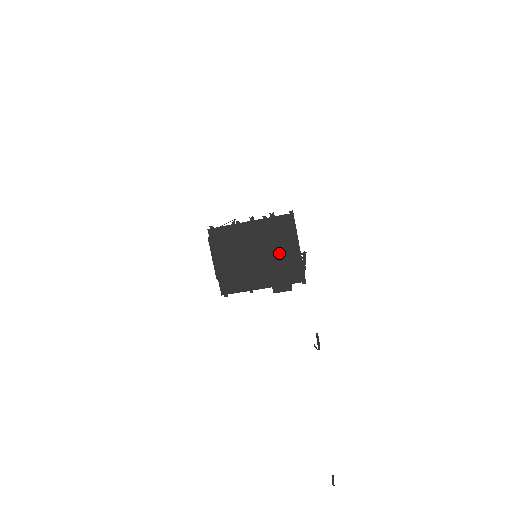
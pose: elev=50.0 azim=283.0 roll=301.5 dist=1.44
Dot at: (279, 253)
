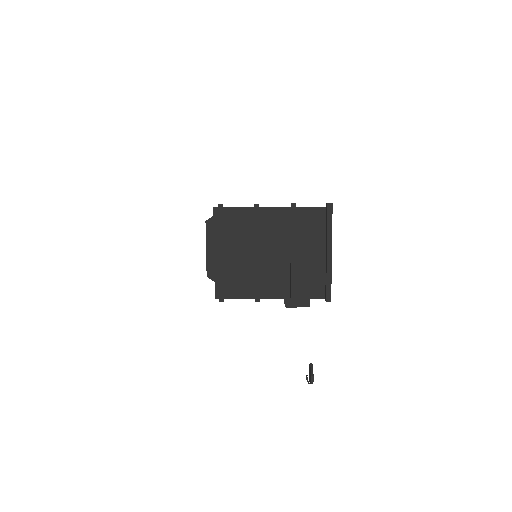
Dot at: (302, 256)
